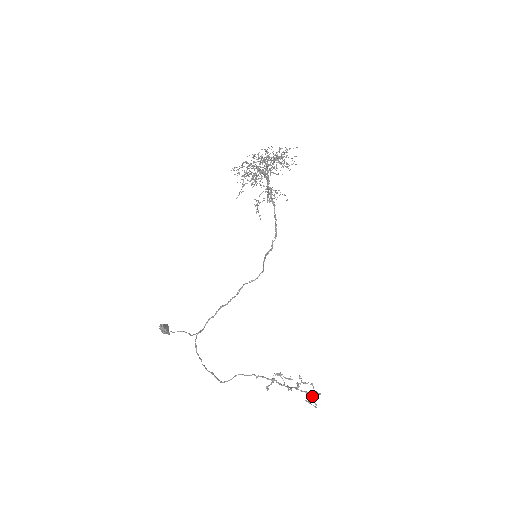
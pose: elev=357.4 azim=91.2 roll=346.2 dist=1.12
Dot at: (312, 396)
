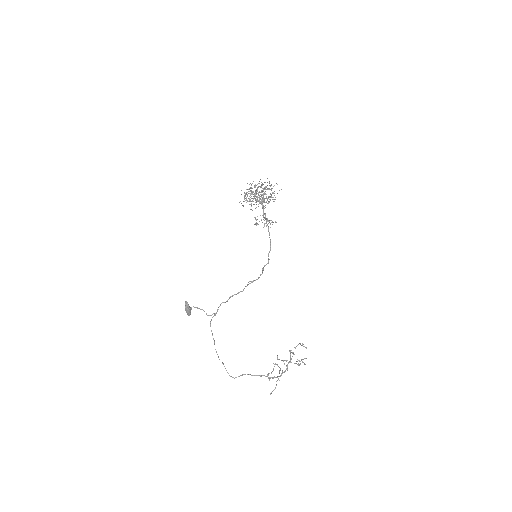
Dot at: (302, 361)
